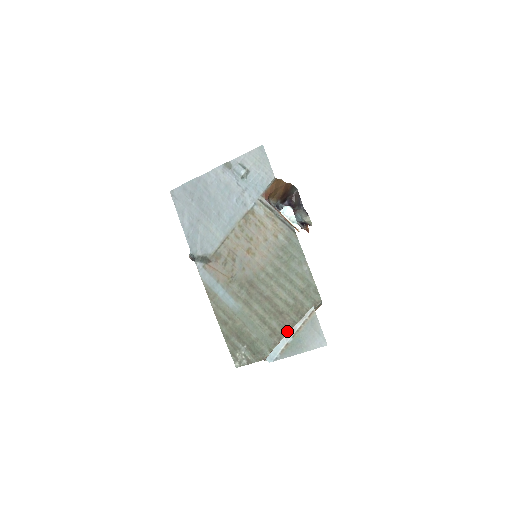
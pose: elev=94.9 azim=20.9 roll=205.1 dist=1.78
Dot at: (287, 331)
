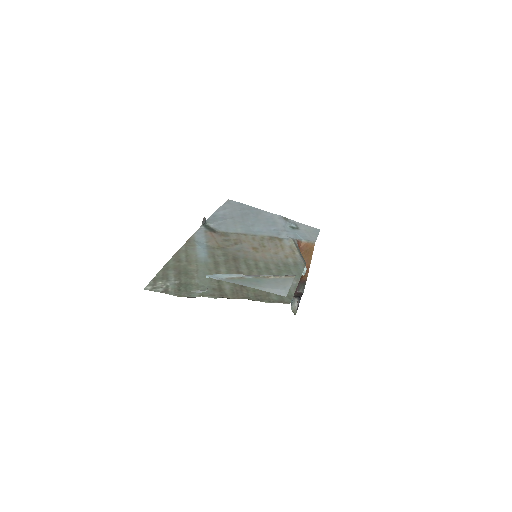
Dot at: (235, 297)
